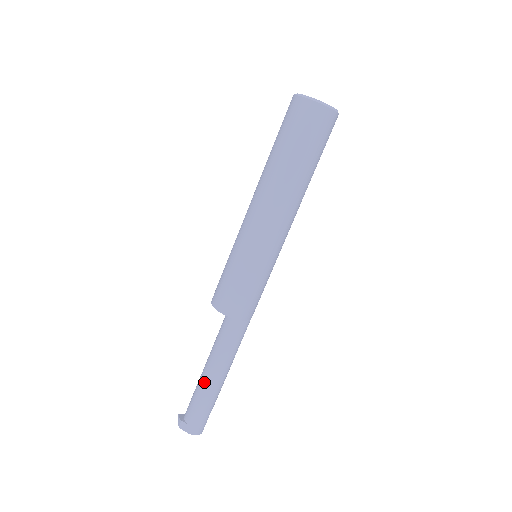
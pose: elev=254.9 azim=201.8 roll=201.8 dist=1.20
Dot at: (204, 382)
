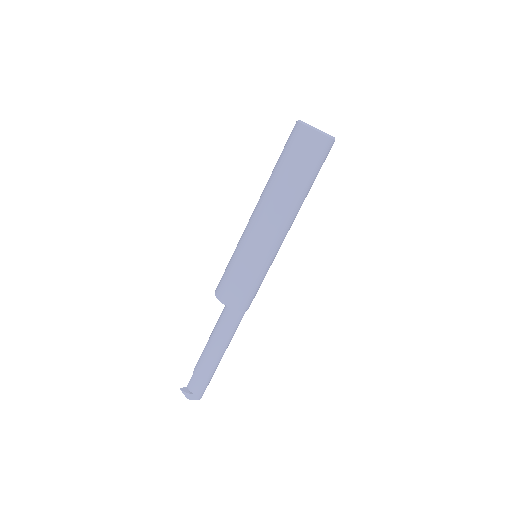
Dot at: (212, 361)
